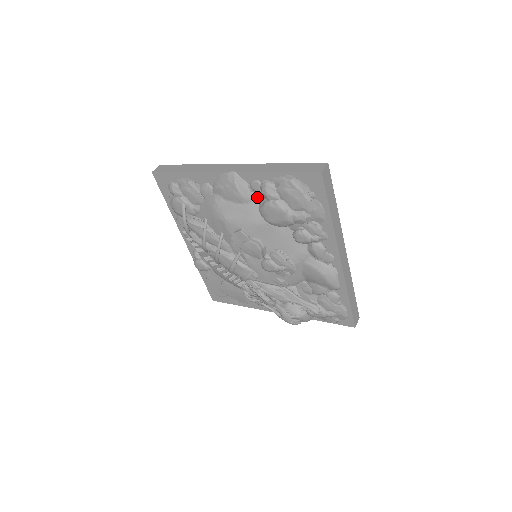
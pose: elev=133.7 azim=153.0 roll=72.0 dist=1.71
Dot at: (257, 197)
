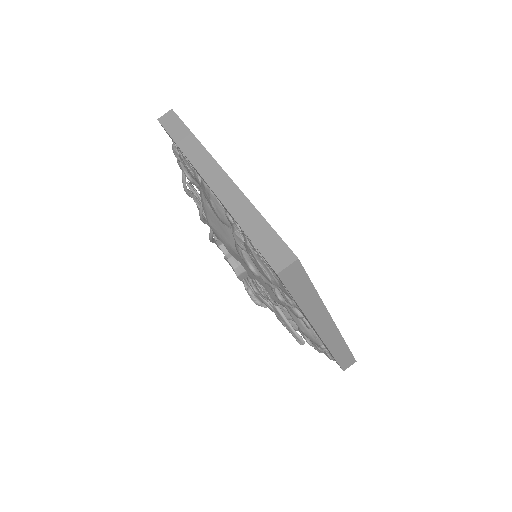
Dot at: occluded
